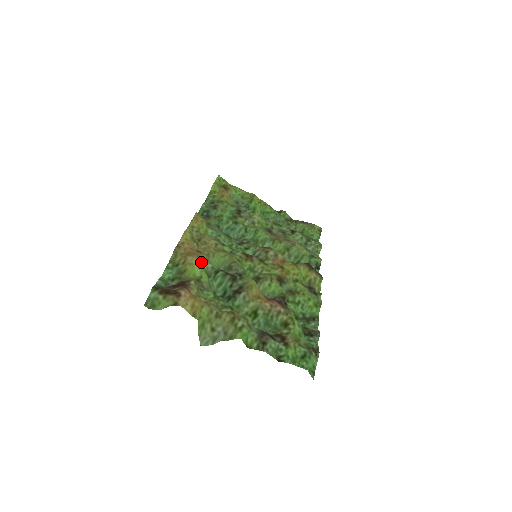
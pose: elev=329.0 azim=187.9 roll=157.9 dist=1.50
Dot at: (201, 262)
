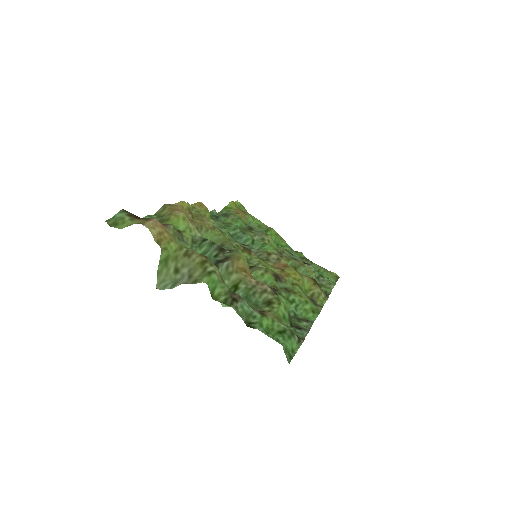
Dot at: (190, 224)
